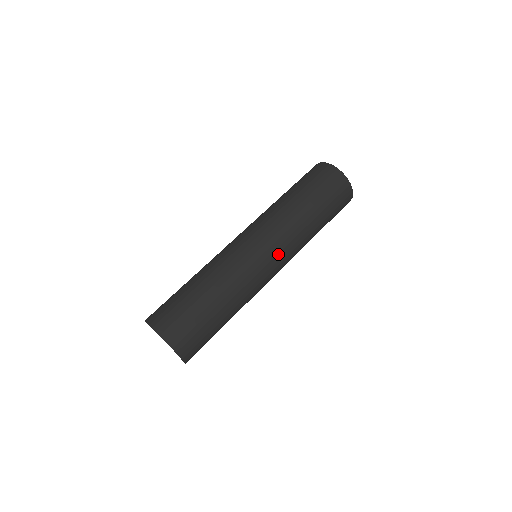
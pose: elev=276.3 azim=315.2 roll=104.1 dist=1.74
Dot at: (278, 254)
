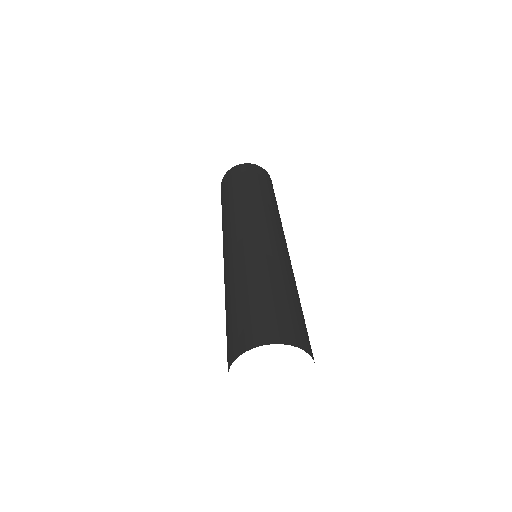
Dot at: (272, 226)
